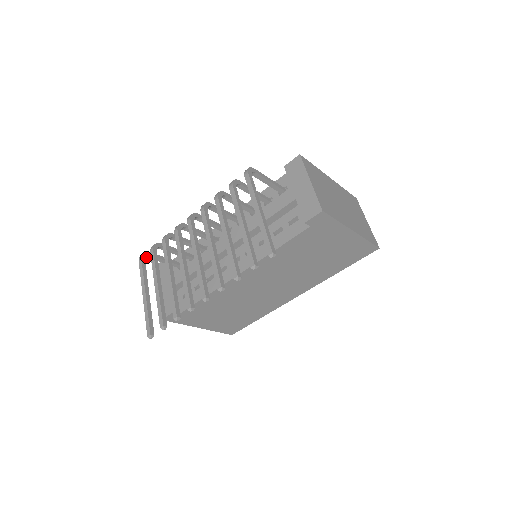
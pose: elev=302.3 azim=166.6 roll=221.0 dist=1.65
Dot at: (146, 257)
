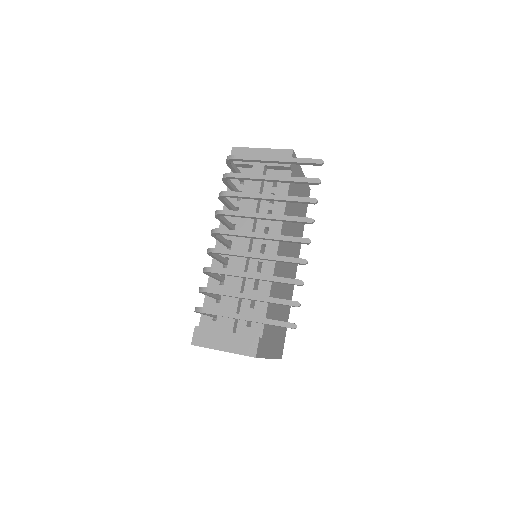
Dot at: occluded
